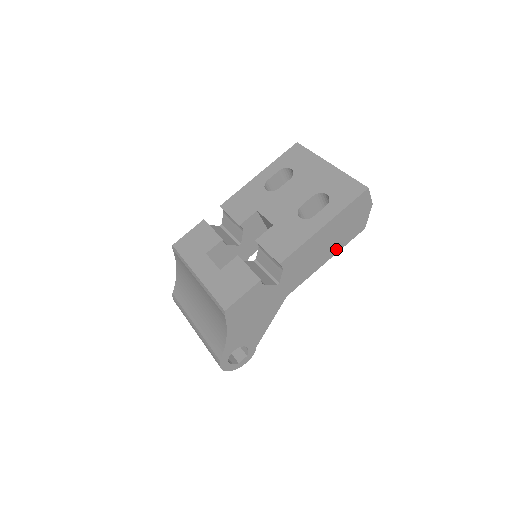
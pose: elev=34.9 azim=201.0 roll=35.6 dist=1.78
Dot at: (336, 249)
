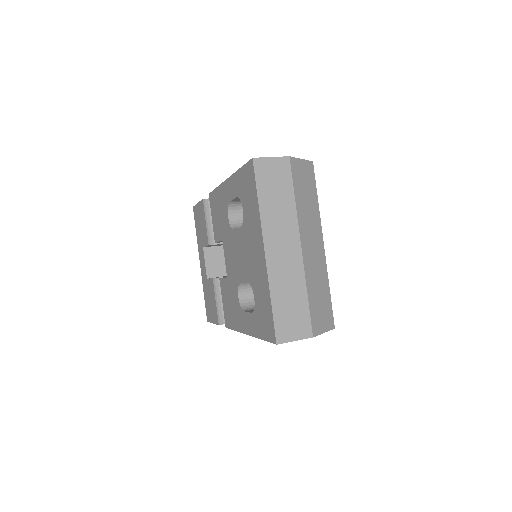
Dot at: occluded
